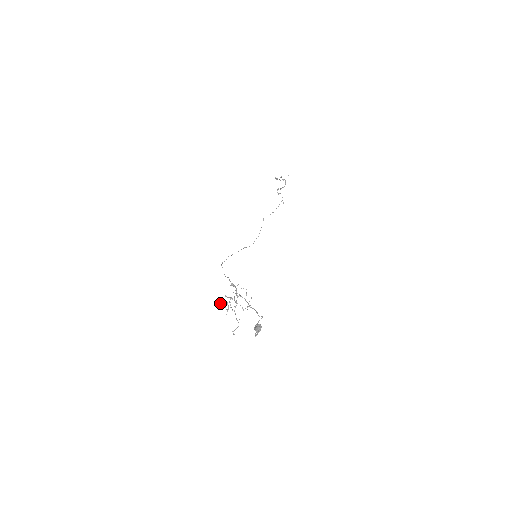
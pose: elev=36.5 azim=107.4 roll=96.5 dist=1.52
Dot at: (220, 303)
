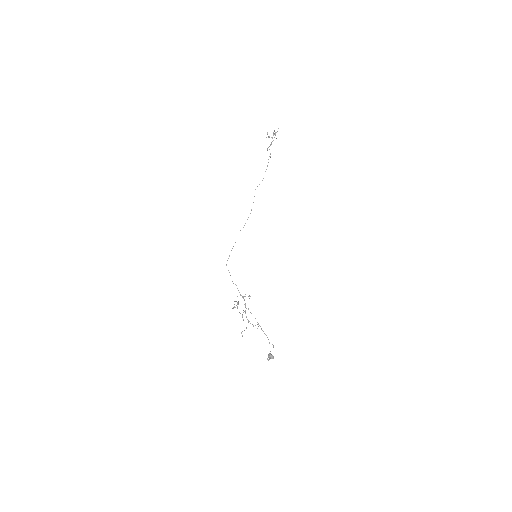
Dot at: occluded
